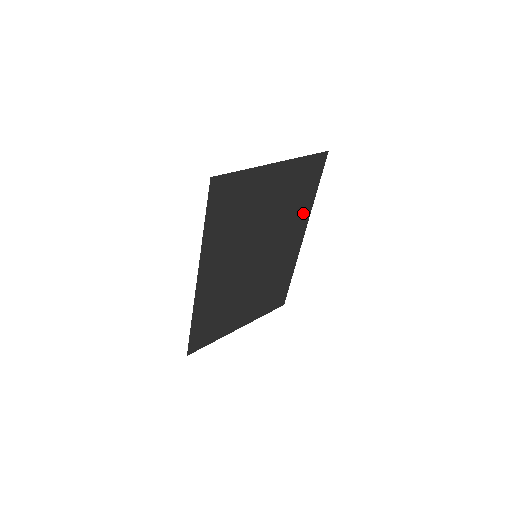
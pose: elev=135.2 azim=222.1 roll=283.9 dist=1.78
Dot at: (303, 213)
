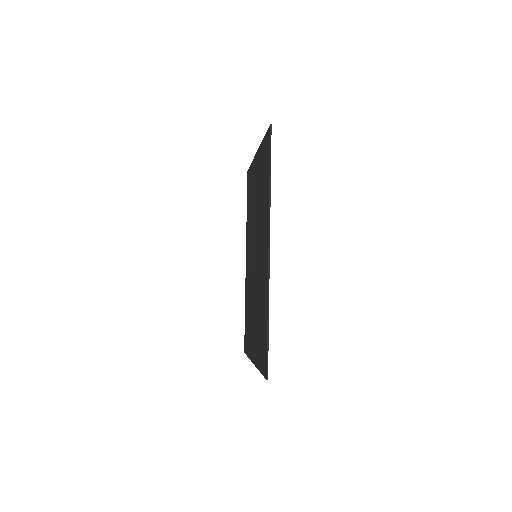
Dot at: occluded
